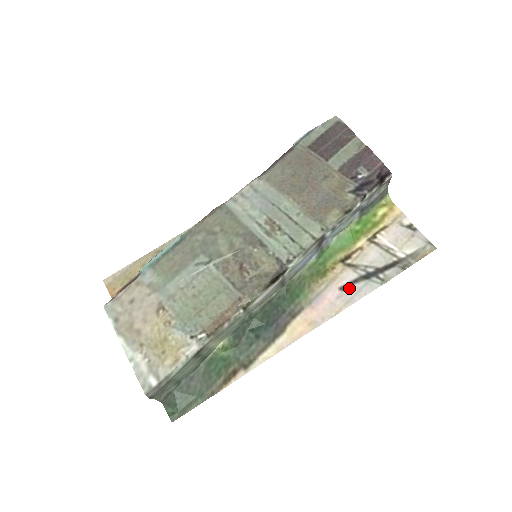
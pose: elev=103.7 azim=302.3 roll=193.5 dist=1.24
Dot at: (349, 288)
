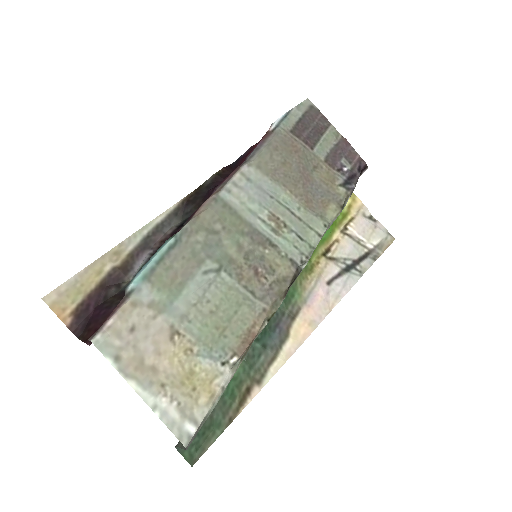
Dot at: (335, 282)
